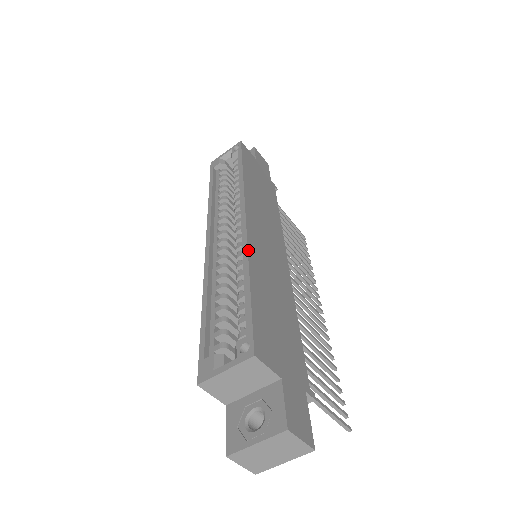
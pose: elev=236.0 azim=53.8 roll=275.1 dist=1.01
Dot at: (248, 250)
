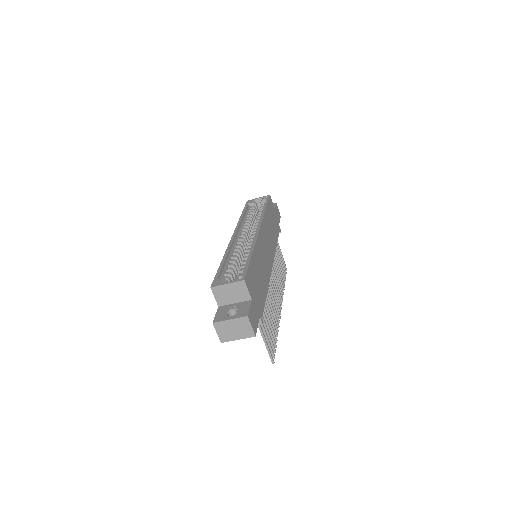
Dot at: (256, 243)
